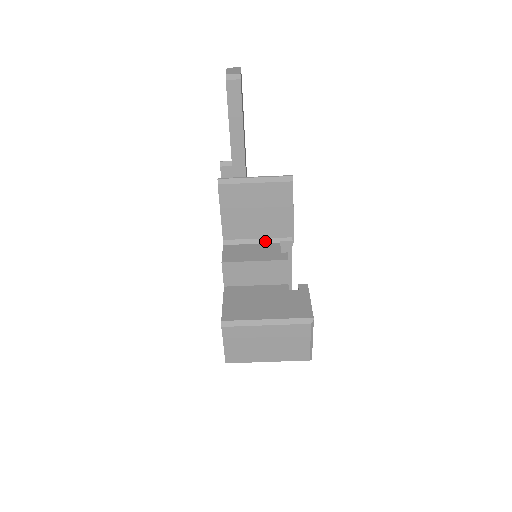
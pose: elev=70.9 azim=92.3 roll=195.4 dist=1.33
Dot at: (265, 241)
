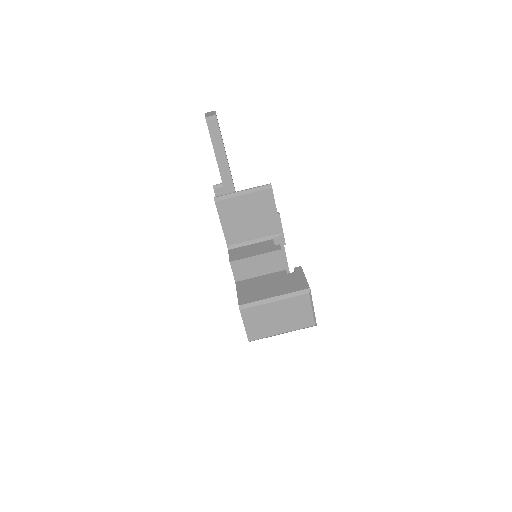
Dot at: (260, 240)
